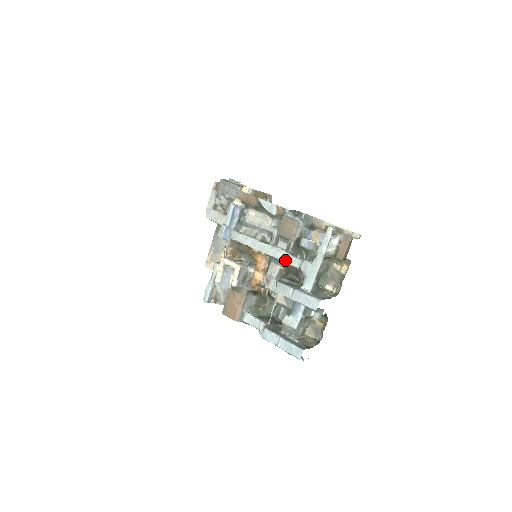
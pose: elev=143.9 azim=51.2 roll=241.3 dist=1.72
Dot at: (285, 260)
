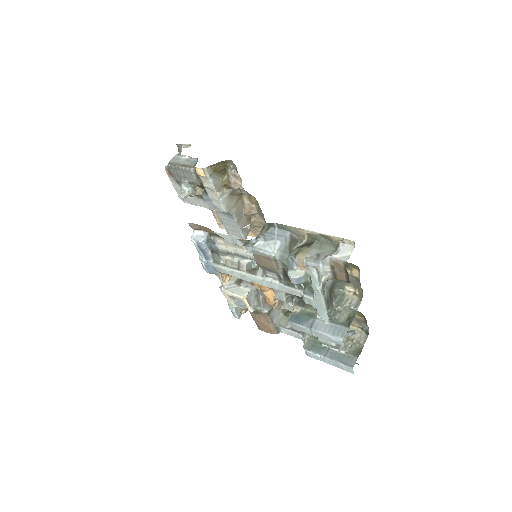
Dot at: (284, 291)
